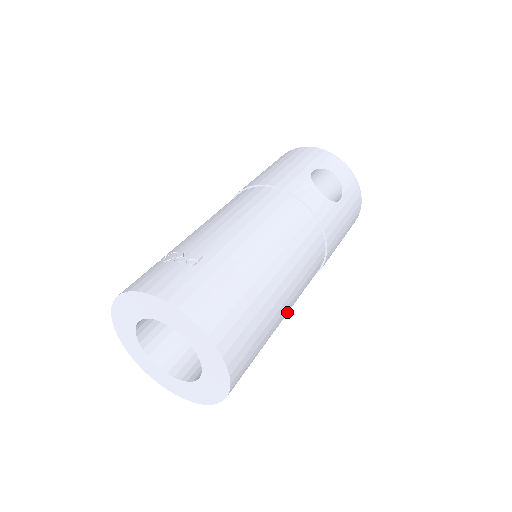
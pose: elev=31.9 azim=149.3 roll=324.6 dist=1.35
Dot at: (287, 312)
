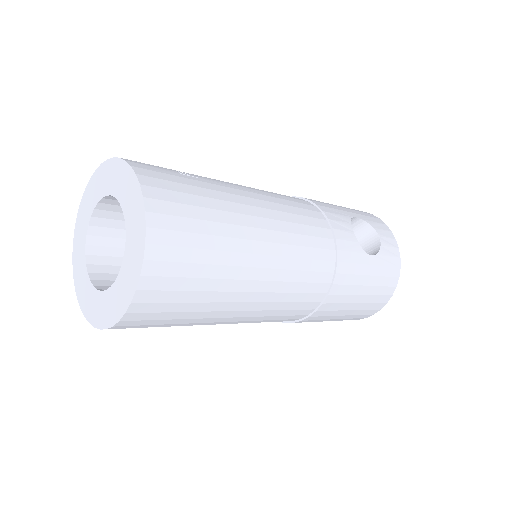
Dot at: (252, 307)
